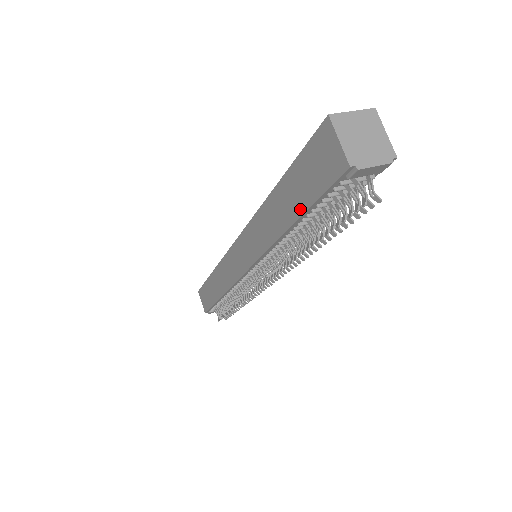
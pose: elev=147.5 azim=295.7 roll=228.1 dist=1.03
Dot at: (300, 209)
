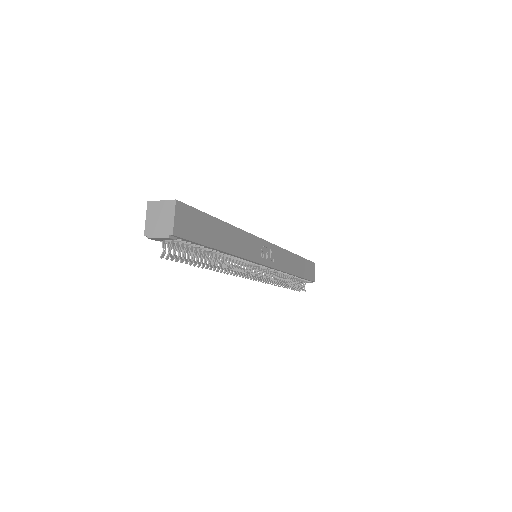
Dot at: occluded
